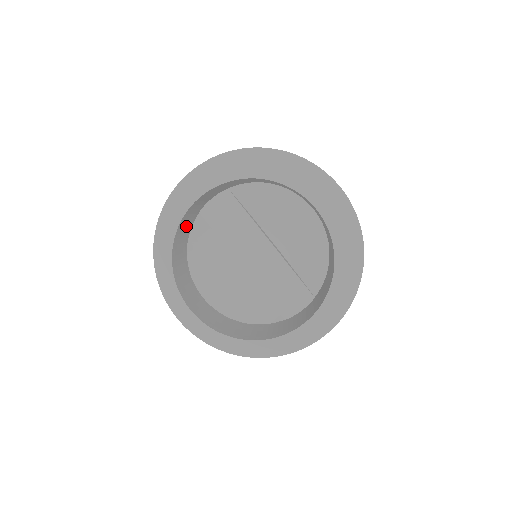
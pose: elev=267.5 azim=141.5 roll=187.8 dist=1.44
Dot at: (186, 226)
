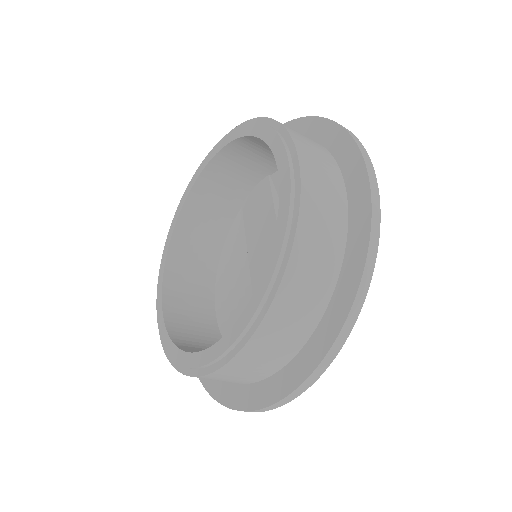
Dot at: (214, 211)
